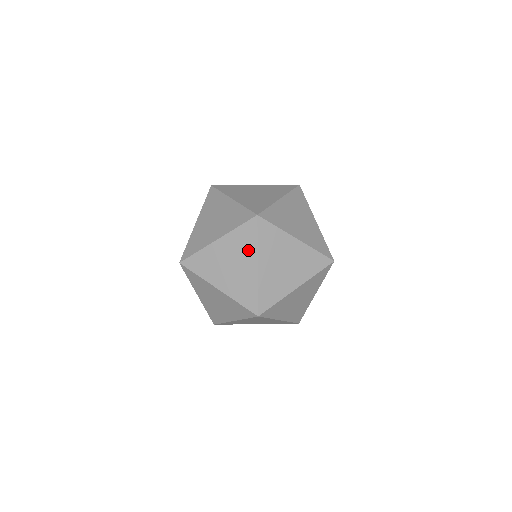
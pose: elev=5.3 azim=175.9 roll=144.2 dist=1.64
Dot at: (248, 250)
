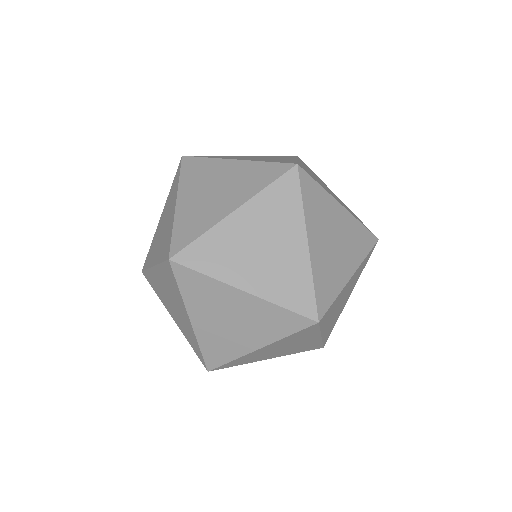
Dot at: (247, 189)
